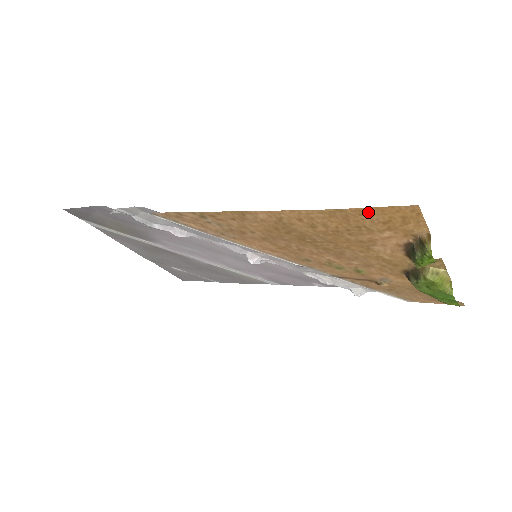
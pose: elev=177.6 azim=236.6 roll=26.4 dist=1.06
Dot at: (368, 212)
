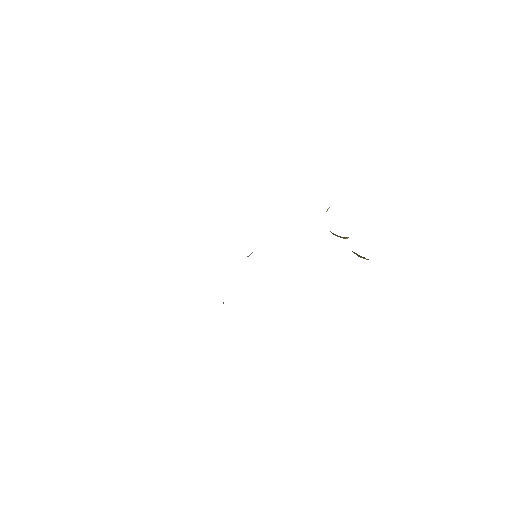
Dot at: occluded
